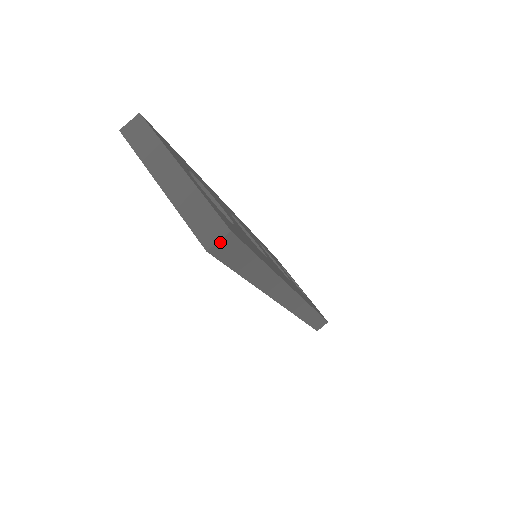
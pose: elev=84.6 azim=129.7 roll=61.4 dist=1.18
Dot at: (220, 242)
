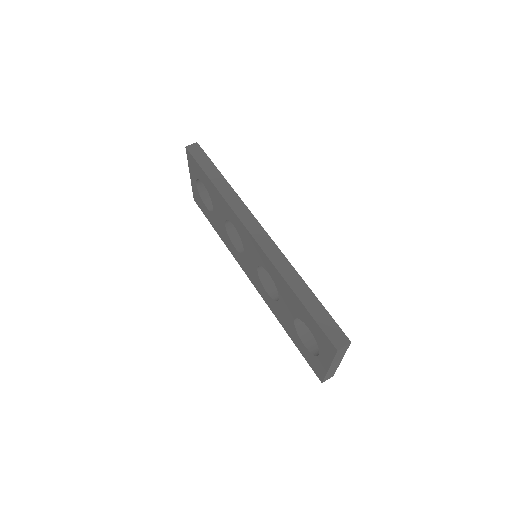
Dot at: (192, 145)
